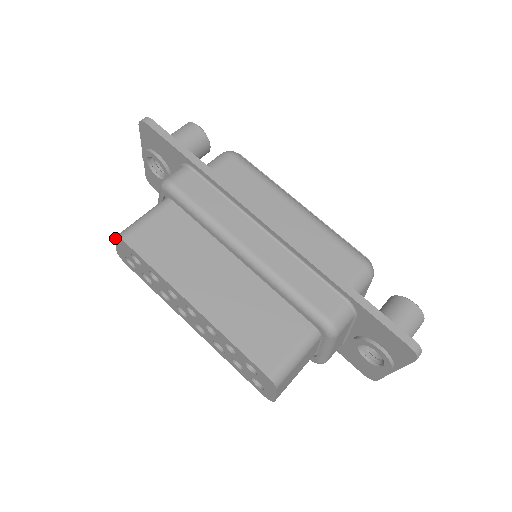
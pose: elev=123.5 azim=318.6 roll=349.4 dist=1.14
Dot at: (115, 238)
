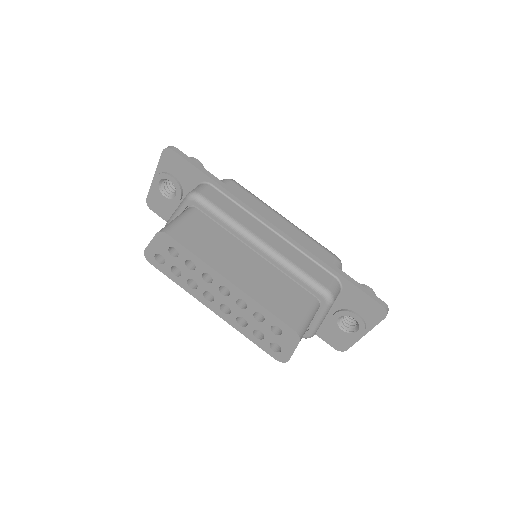
Dot at: (155, 234)
